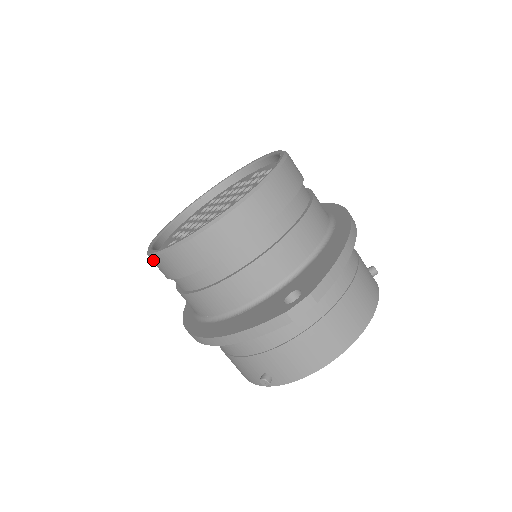
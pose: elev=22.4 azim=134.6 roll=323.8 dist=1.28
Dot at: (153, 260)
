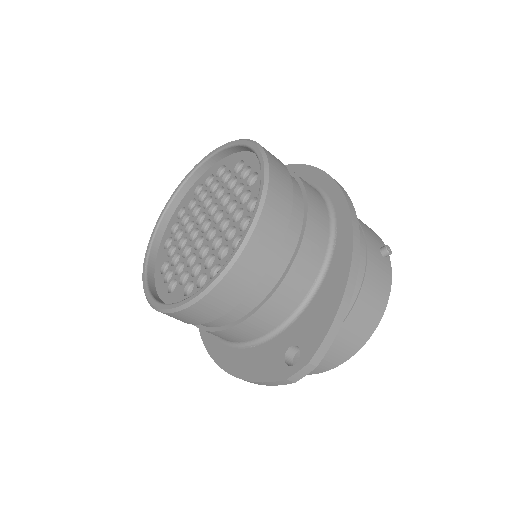
Dot at: occluded
